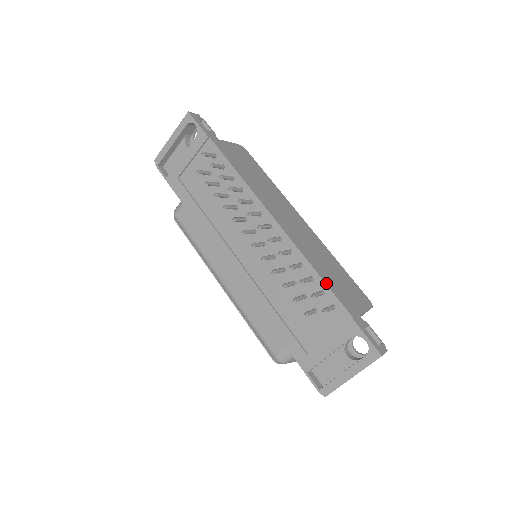
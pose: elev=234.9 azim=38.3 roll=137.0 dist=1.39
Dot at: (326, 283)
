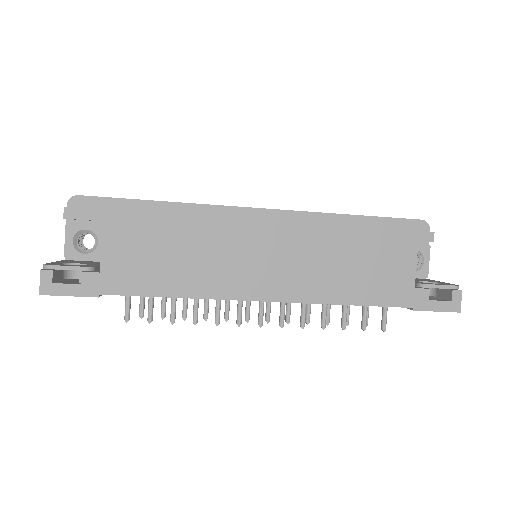
Dot at: (364, 305)
